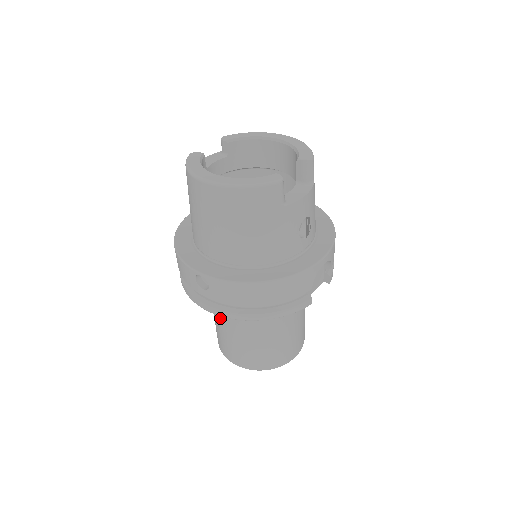
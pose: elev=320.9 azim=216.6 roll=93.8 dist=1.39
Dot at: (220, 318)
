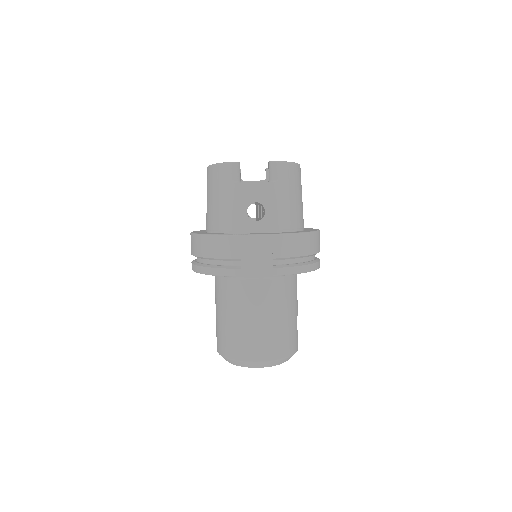
Dot at: occluded
